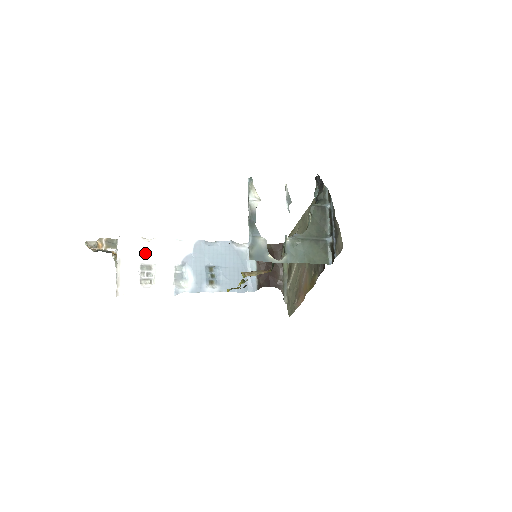
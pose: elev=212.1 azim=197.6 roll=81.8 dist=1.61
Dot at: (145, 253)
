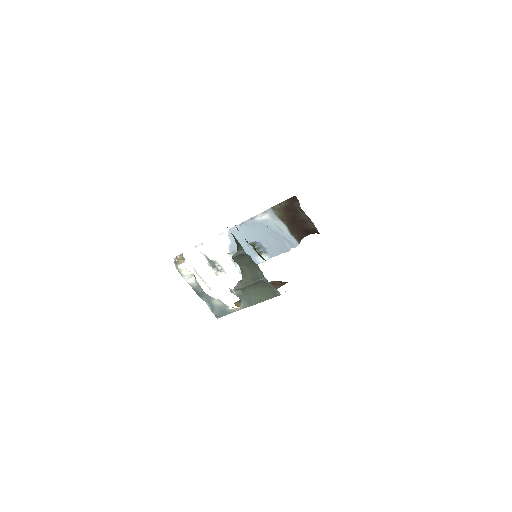
Dot at: occluded
